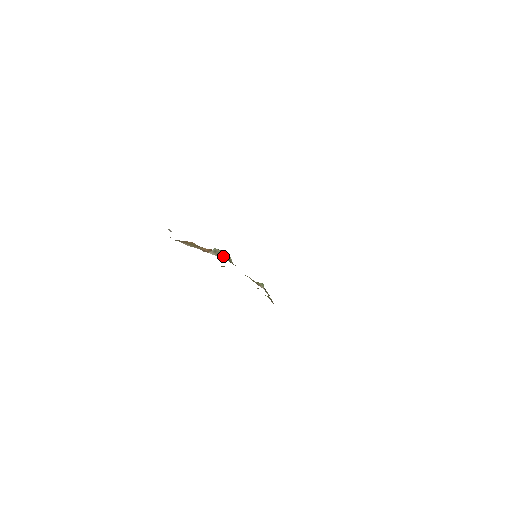
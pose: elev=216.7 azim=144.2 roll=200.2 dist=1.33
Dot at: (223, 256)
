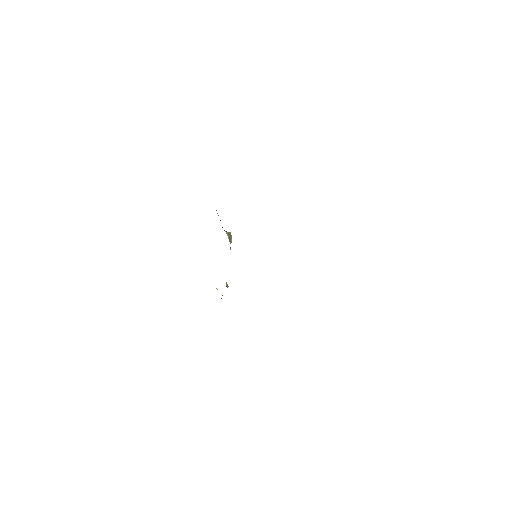
Dot at: (231, 241)
